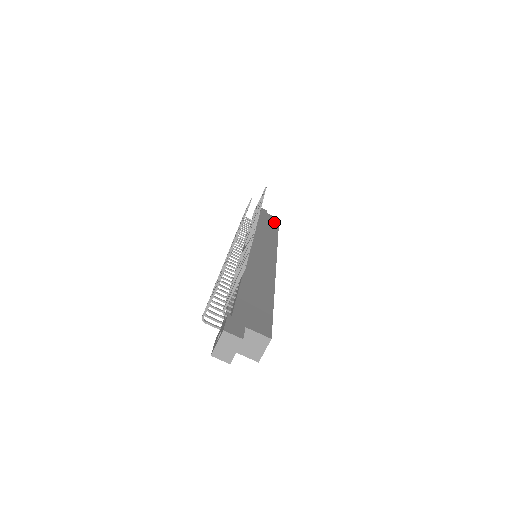
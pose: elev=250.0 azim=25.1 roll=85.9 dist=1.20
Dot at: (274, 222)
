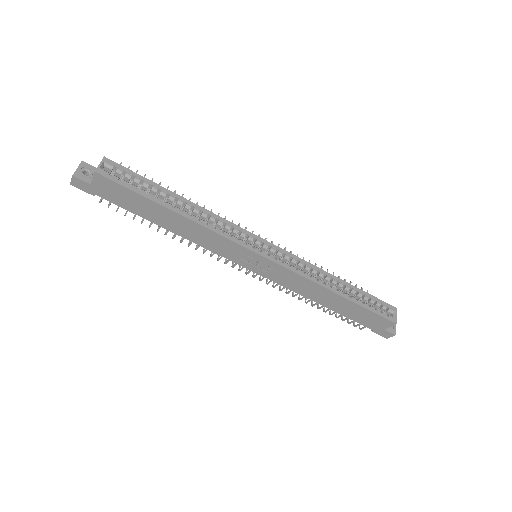
Dot at: occluded
